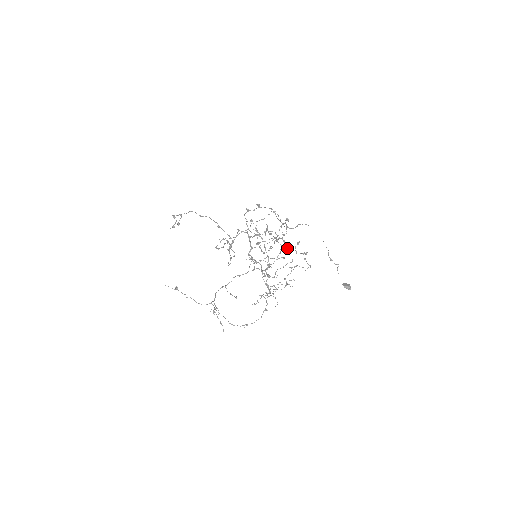
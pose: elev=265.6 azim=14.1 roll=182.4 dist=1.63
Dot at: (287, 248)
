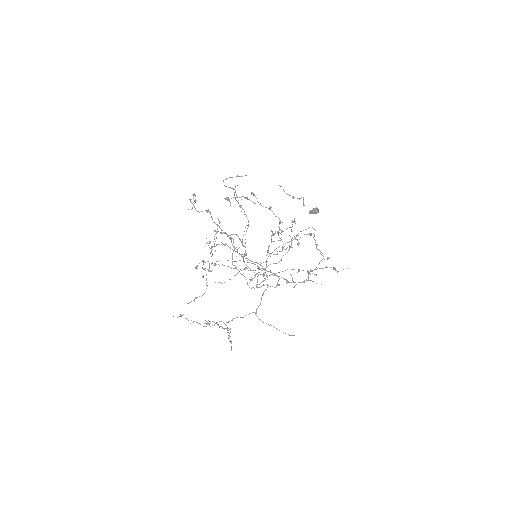
Dot at: (283, 231)
